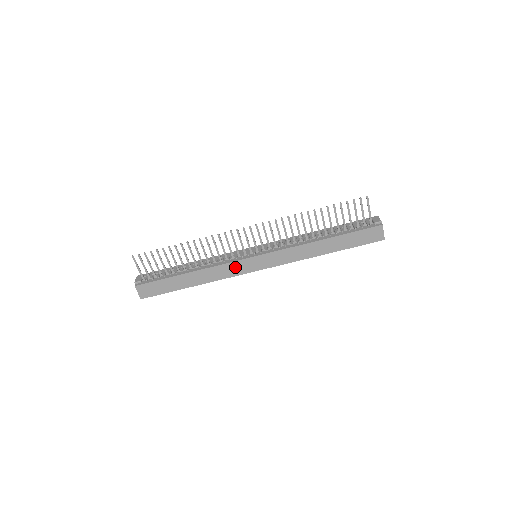
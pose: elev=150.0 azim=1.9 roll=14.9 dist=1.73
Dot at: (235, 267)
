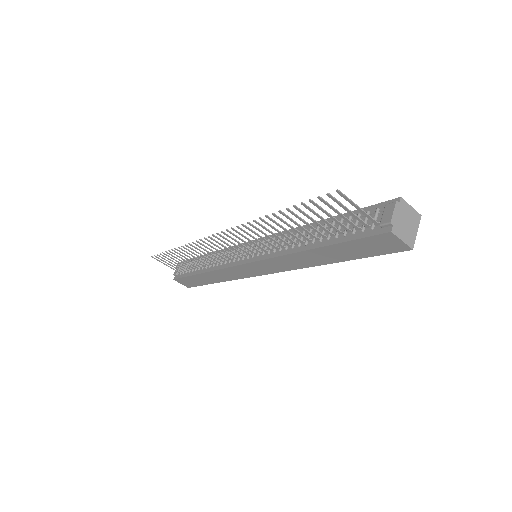
Dot at: (237, 271)
